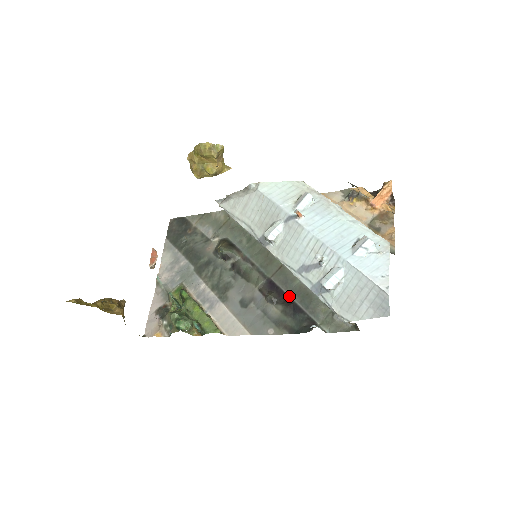
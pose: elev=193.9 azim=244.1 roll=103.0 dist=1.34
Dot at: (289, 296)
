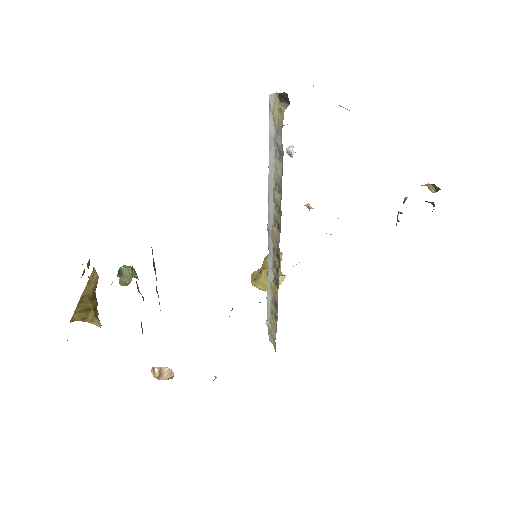
Dot at: occluded
